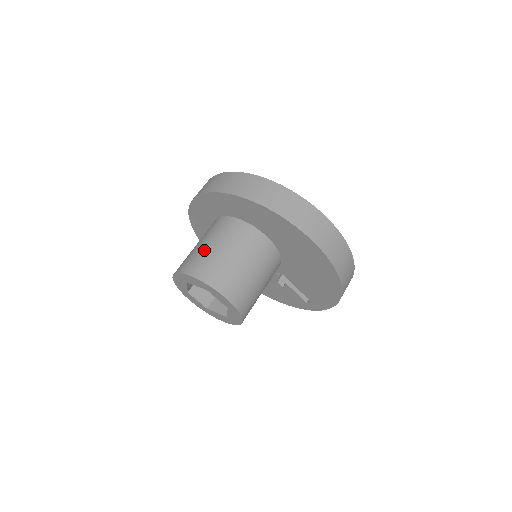
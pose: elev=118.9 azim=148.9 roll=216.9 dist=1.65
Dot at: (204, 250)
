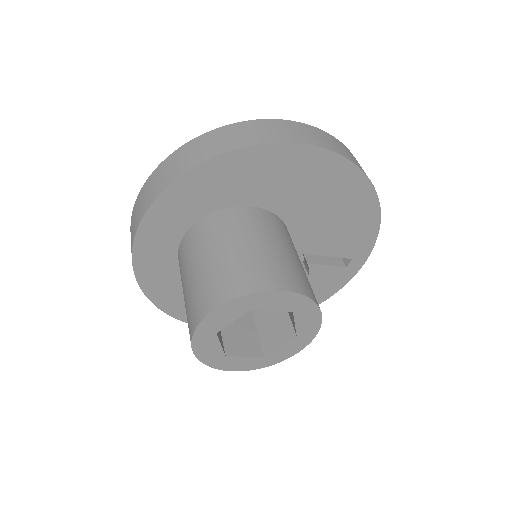
Dot at: (201, 275)
